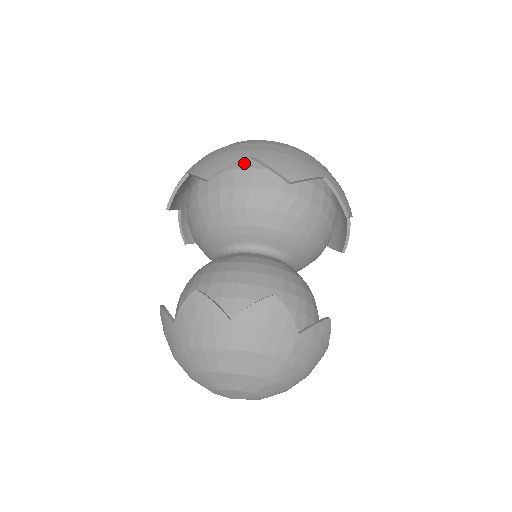
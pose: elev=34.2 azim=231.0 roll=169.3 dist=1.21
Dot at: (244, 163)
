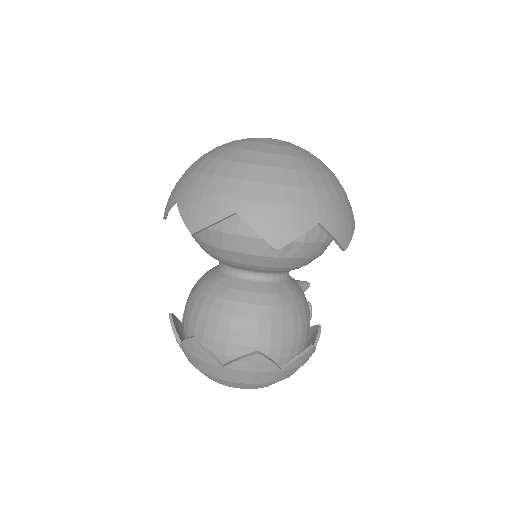
Dot at: occluded
